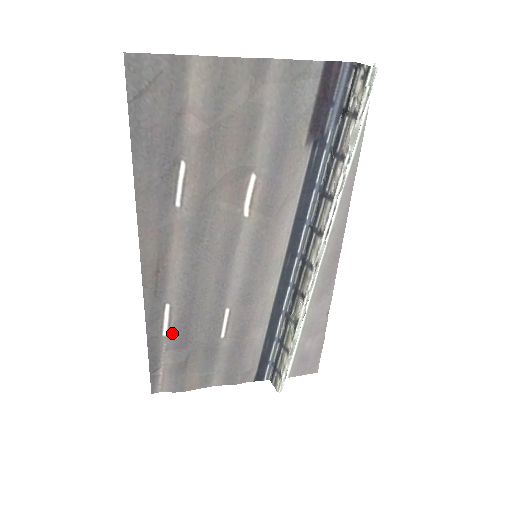
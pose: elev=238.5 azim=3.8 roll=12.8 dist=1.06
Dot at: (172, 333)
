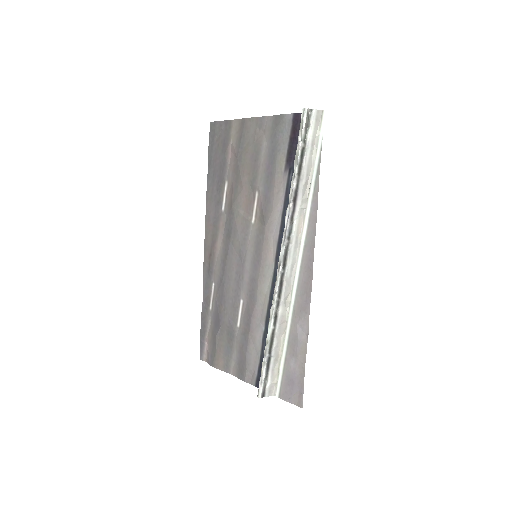
Dot at: (214, 309)
